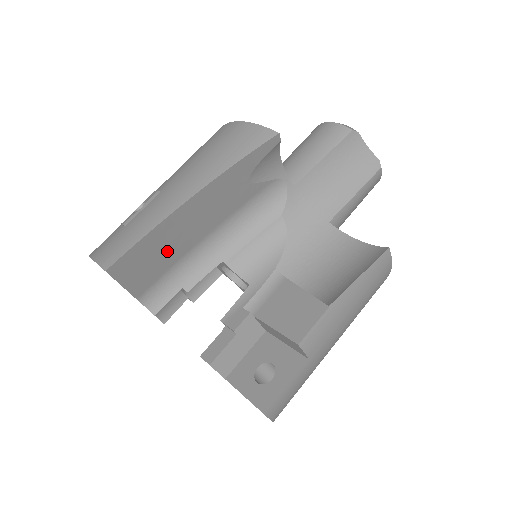
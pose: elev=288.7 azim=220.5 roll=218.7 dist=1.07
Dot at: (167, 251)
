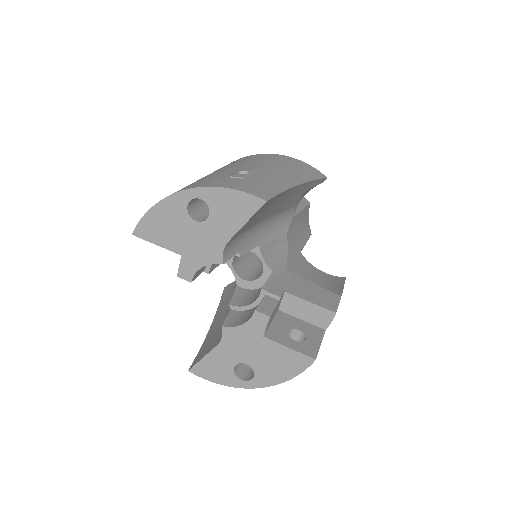
Dot at: (262, 214)
